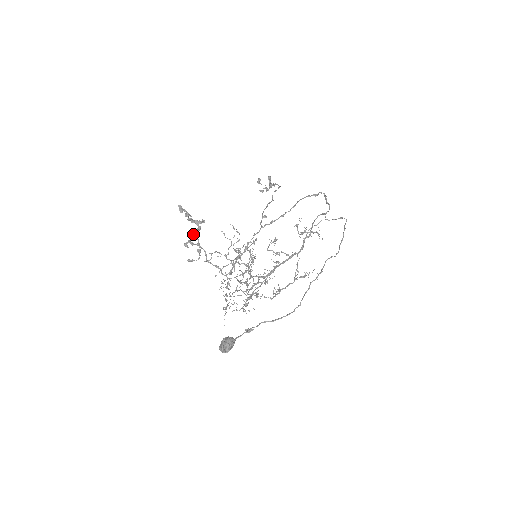
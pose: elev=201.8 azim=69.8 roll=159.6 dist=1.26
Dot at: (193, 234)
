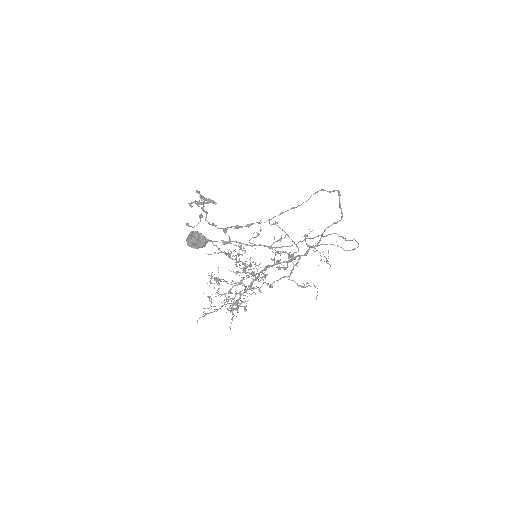
Dot at: (201, 202)
